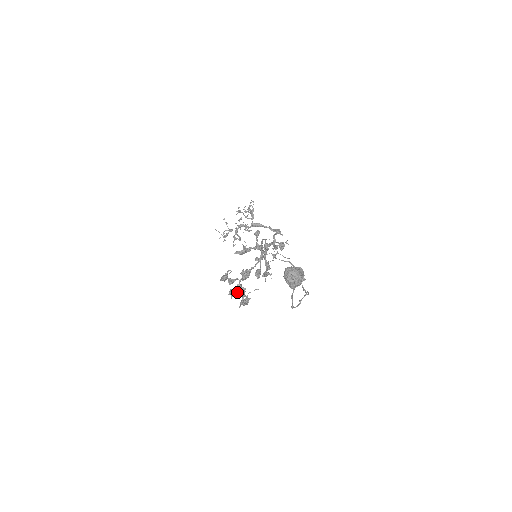
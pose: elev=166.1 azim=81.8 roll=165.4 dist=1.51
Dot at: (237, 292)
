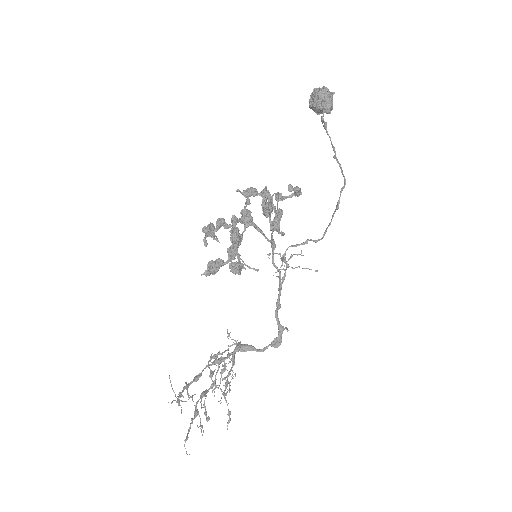
Dot at: (222, 260)
